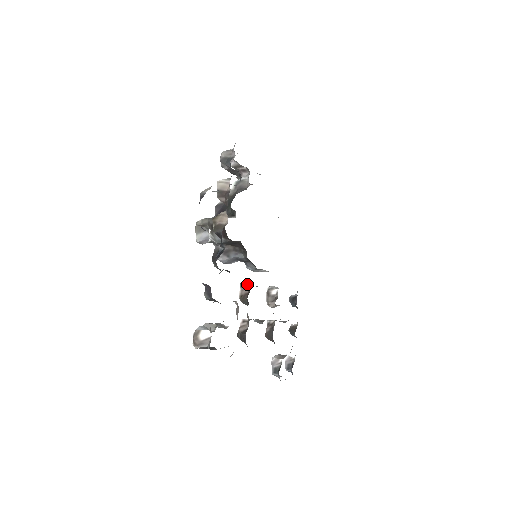
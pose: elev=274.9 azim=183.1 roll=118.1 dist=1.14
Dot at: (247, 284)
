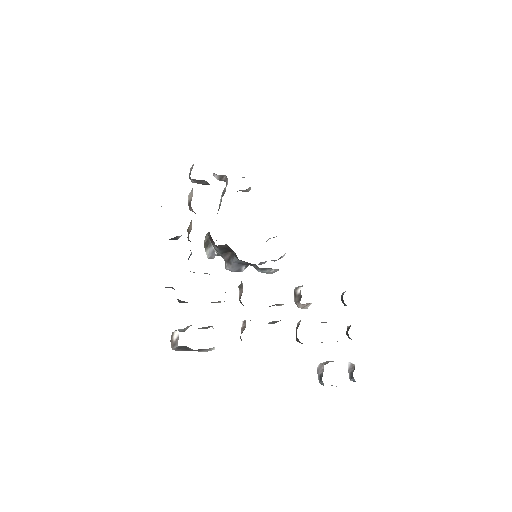
Dot at: (242, 284)
